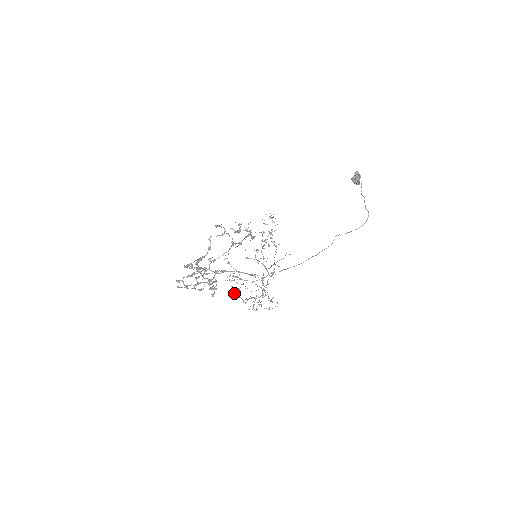
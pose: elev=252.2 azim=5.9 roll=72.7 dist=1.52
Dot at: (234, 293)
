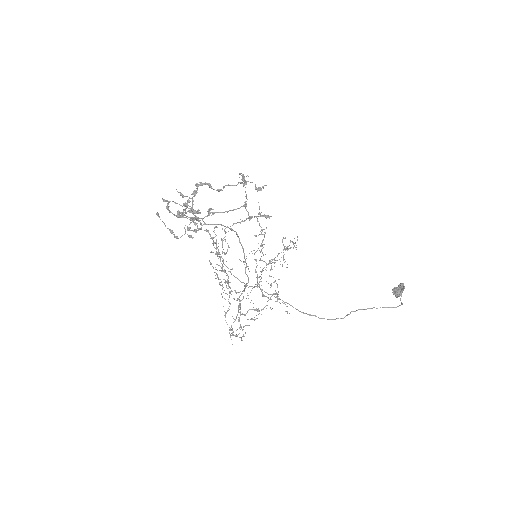
Dot at: (214, 230)
